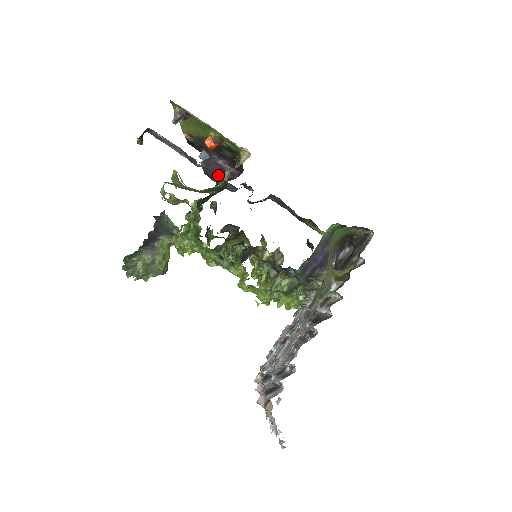
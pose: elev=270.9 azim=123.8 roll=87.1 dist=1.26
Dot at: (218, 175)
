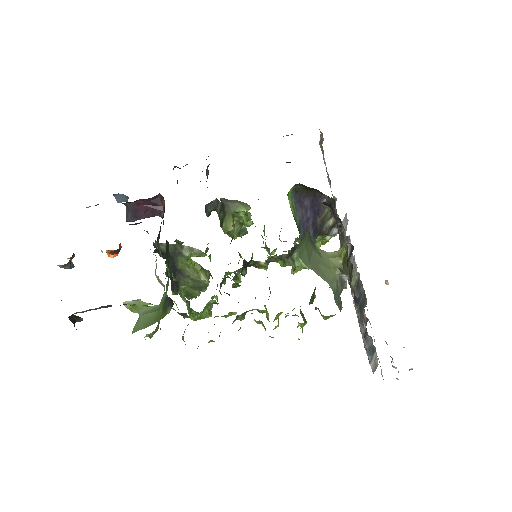
Dot at: occluded
